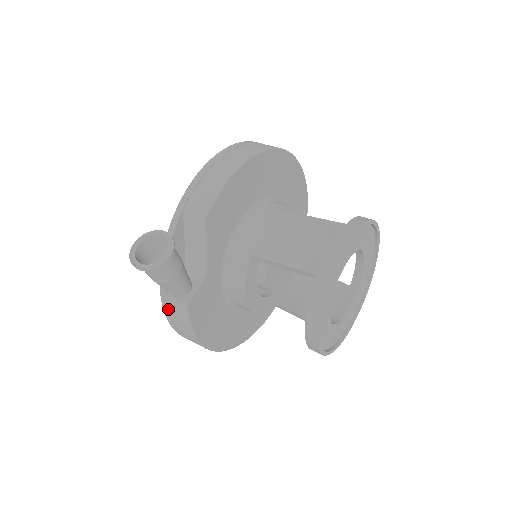
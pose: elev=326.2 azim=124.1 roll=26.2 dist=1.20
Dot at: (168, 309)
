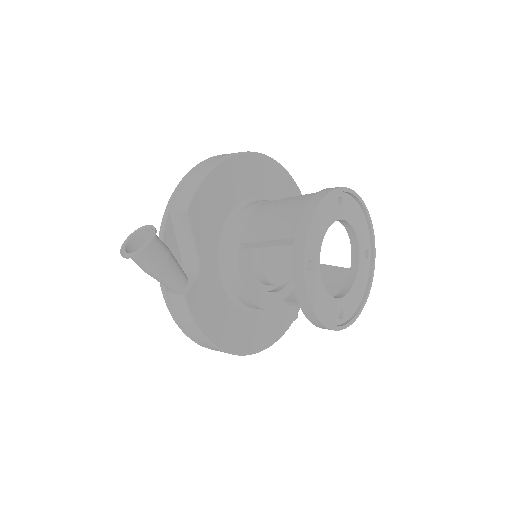
Dot at: (172, 309)
